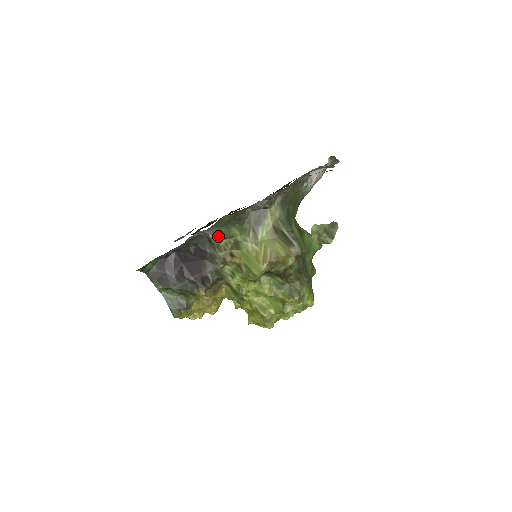
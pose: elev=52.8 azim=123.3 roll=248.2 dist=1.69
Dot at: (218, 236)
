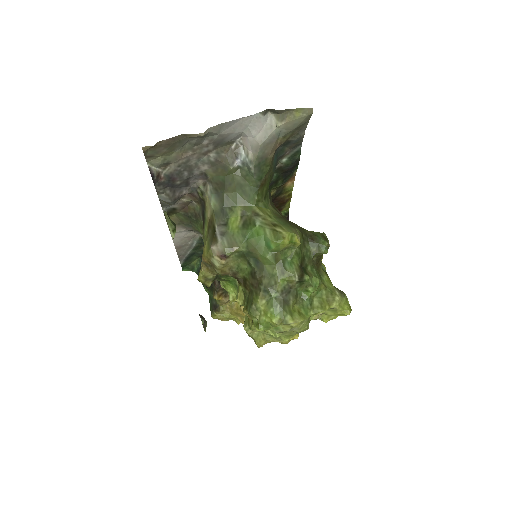
Dot at: occluded
